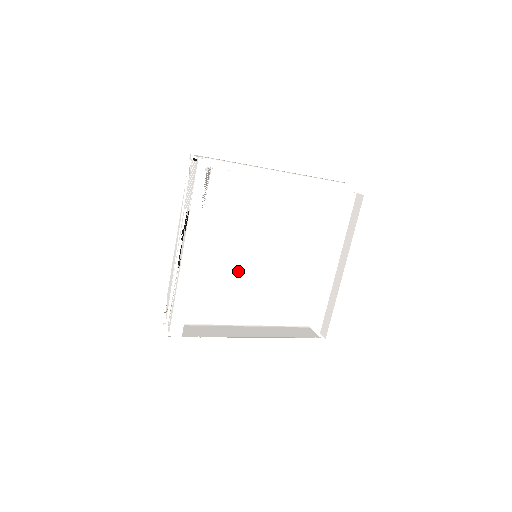
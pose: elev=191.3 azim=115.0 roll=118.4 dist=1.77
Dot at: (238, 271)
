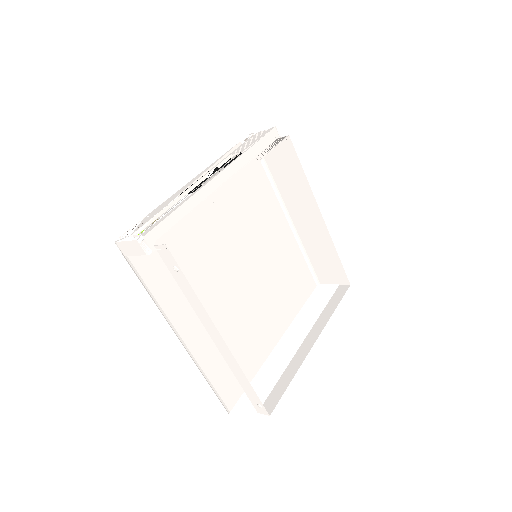
Dot at: (215, 270)
